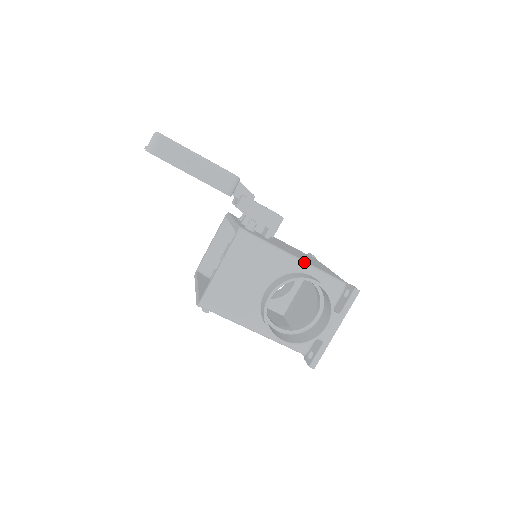
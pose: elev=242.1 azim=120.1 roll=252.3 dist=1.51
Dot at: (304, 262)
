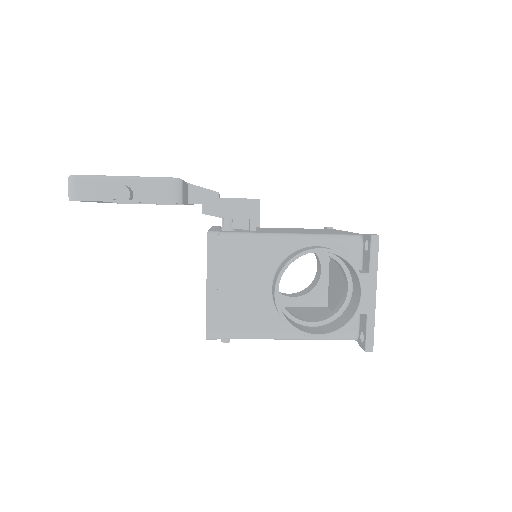
Dot at: (300, 235)
